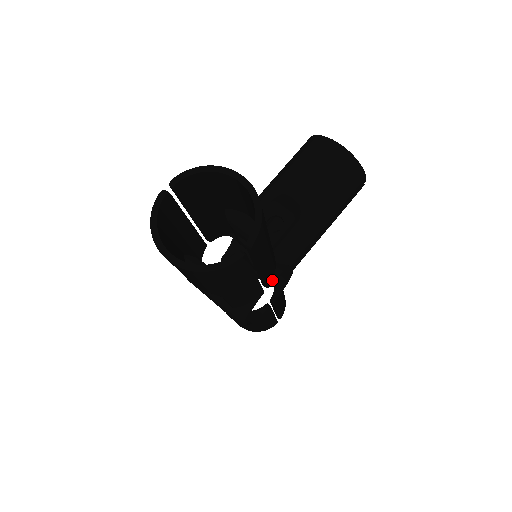
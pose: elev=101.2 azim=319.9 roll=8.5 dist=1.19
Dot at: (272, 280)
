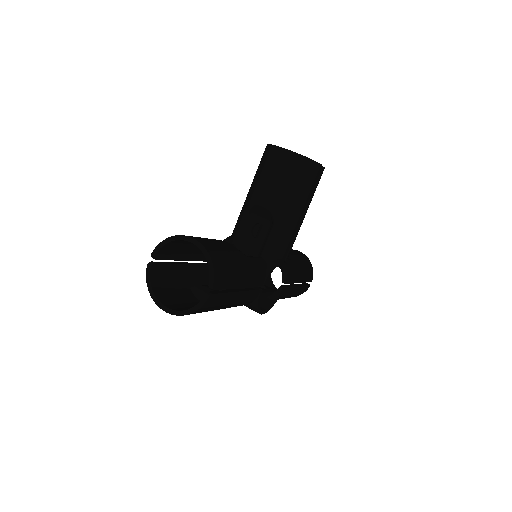
Dot at: (265, 279)
